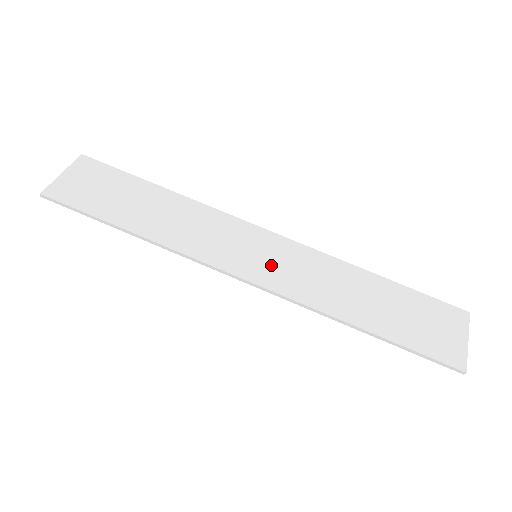
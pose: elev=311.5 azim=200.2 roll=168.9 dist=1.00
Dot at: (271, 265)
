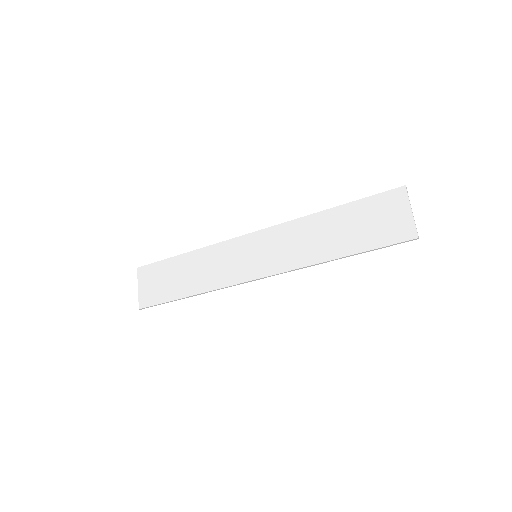
Dot at: (266, 257)
